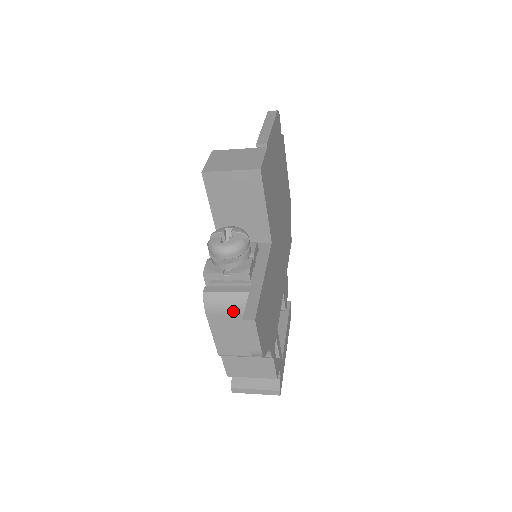
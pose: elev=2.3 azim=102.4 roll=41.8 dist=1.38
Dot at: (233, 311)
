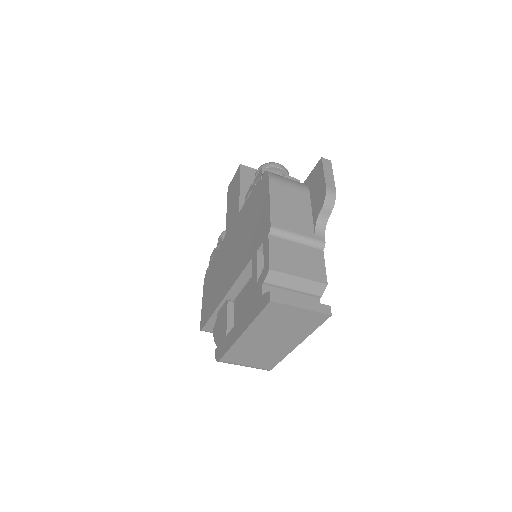
Dot at: (294, 185)
